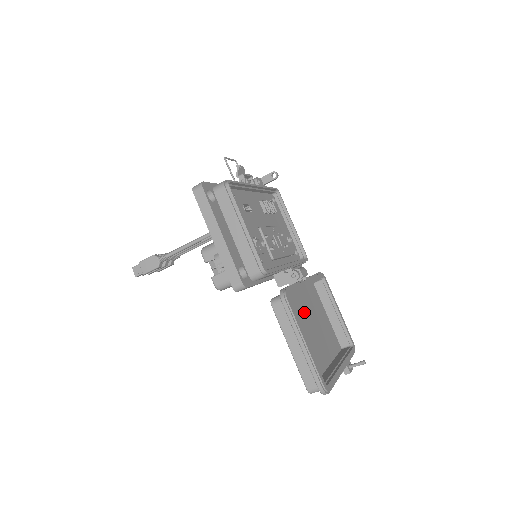
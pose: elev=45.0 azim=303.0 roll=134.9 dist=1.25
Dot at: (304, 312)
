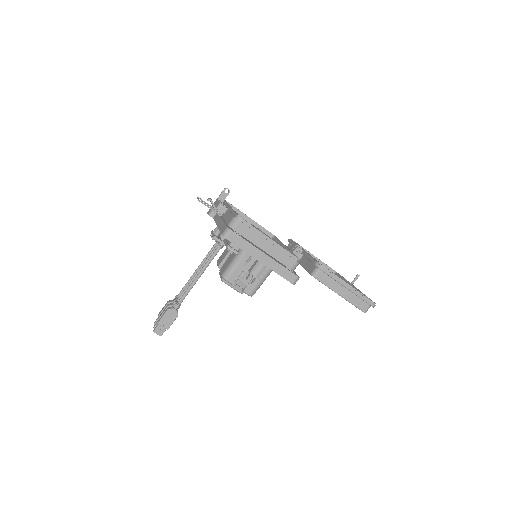
Dot at: occluded
